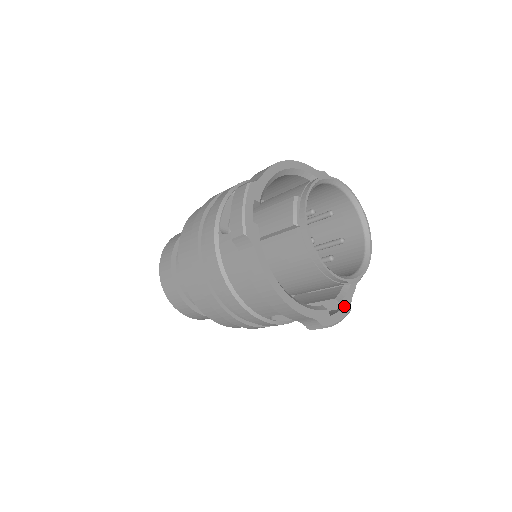
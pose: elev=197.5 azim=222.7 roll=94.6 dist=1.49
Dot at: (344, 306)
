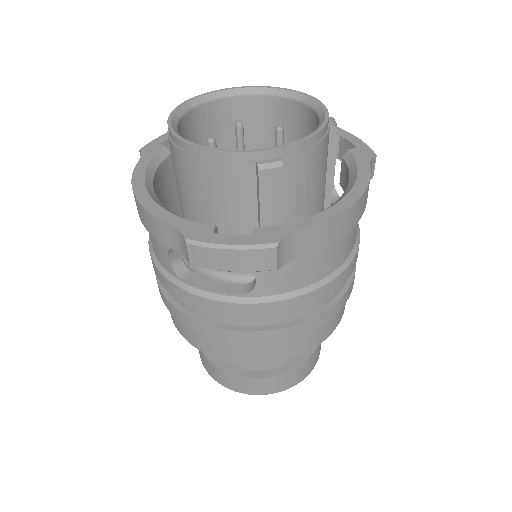
Dot at: (262, 234)
